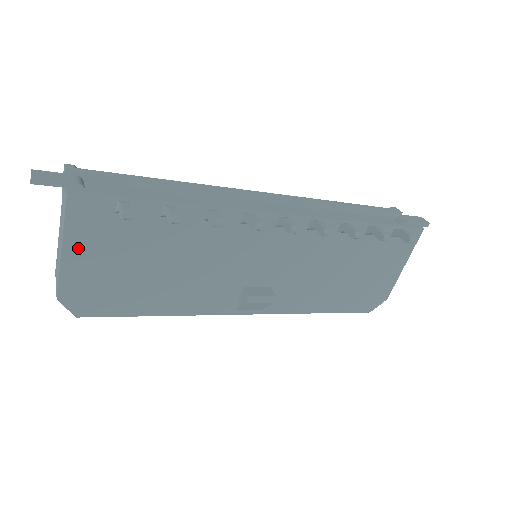
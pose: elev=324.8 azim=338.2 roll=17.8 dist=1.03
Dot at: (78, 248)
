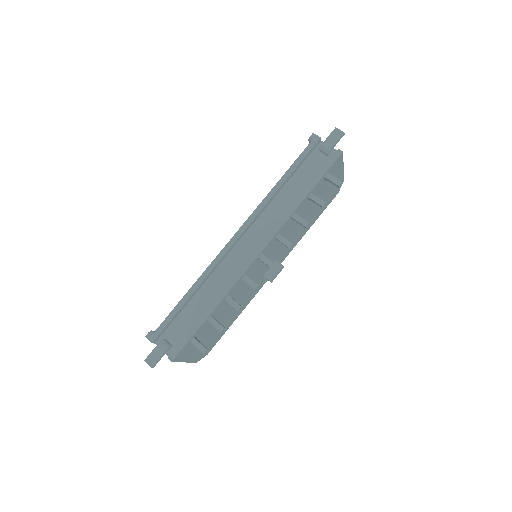
Dot at: (190, 356)
